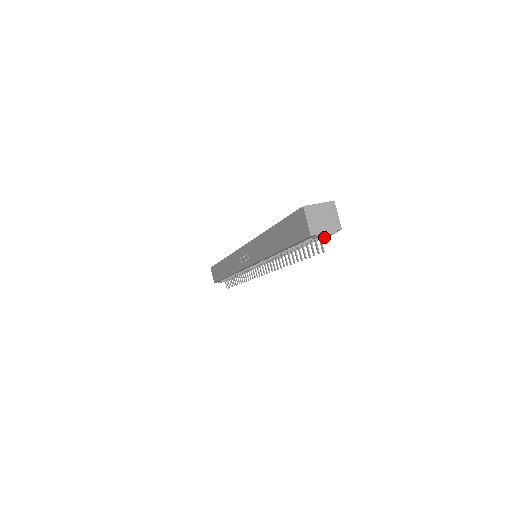
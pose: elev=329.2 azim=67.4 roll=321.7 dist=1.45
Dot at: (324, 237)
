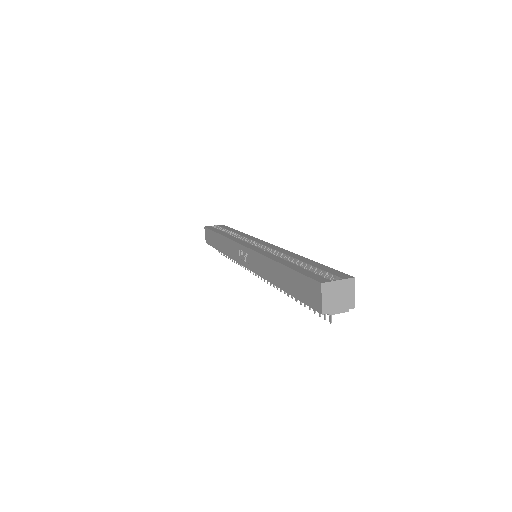
Dot at: occluded
